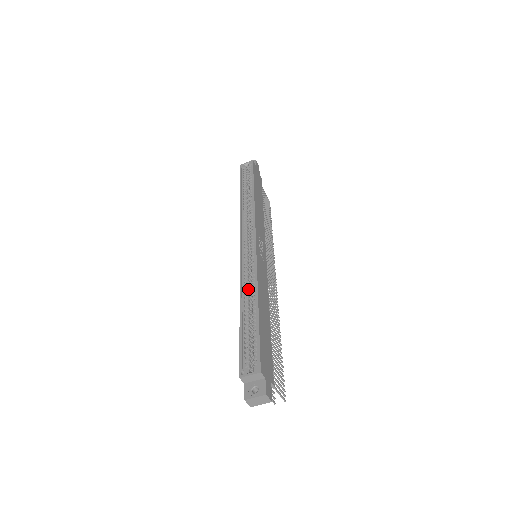
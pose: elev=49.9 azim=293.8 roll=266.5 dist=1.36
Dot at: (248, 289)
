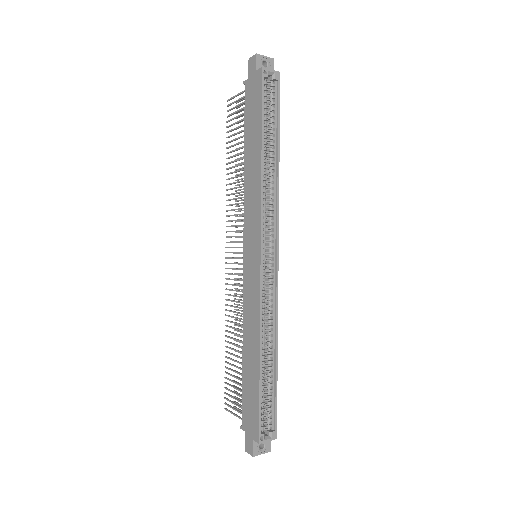
Dot at: (264, 329)
